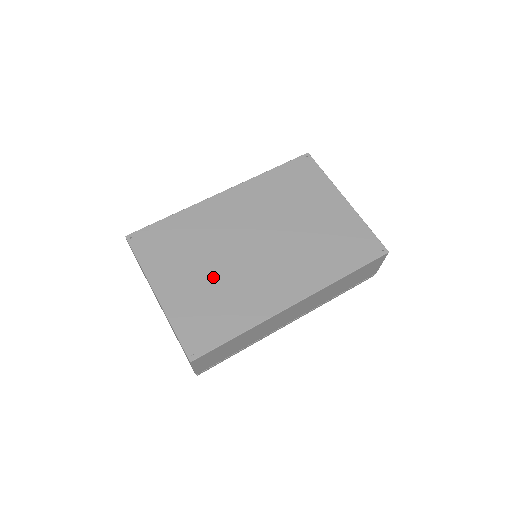
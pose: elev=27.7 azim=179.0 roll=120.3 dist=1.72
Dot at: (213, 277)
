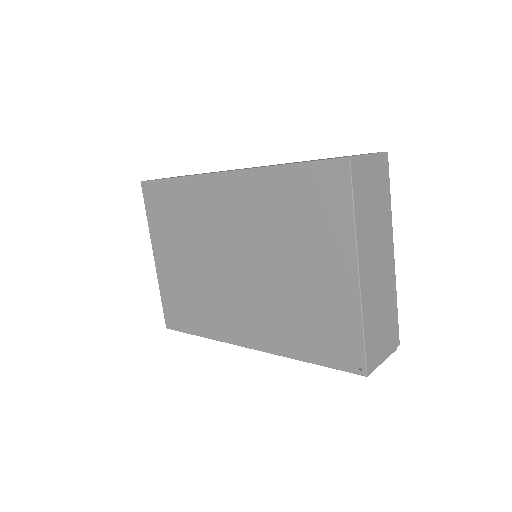
Dot at: (193, 272)
